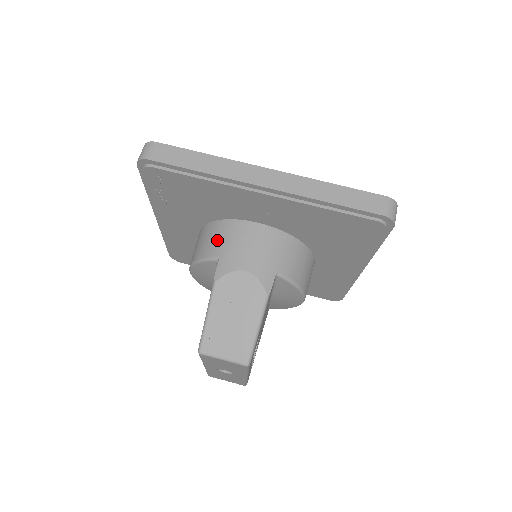
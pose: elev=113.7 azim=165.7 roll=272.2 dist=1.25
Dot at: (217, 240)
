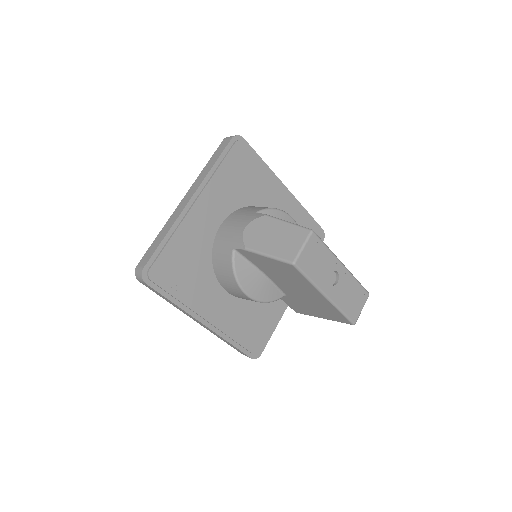
Dot at: (222, 254)
